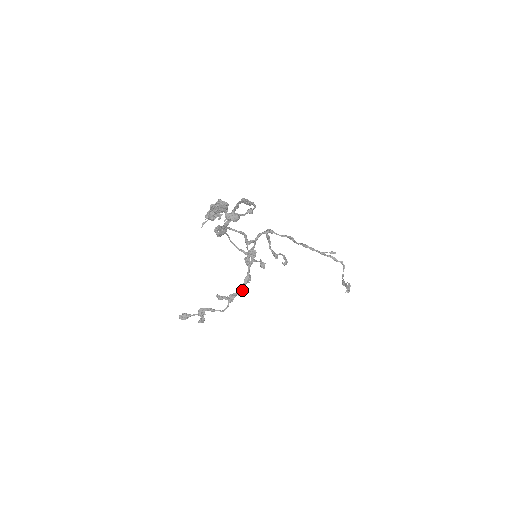
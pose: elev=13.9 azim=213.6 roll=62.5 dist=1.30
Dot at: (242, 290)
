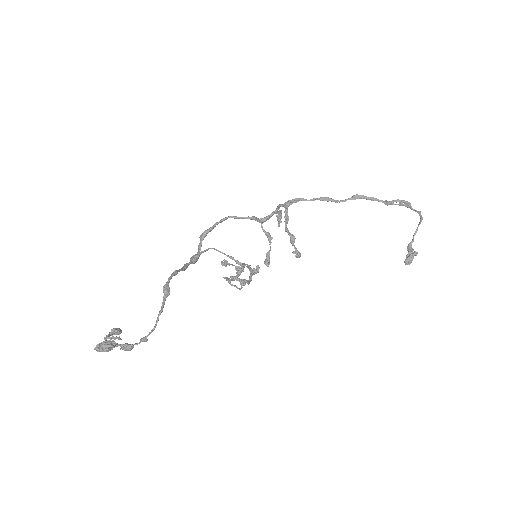
Dot at: (249, 282)
